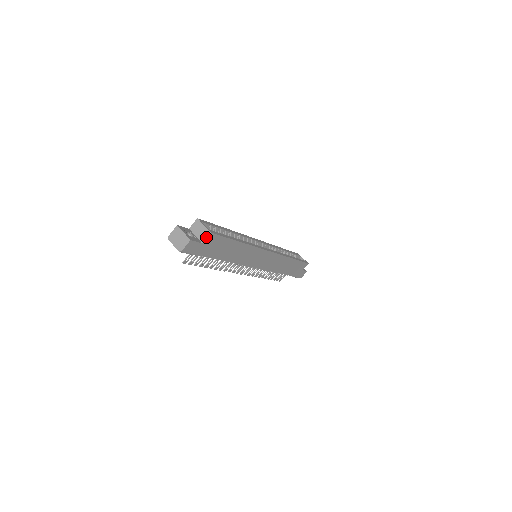
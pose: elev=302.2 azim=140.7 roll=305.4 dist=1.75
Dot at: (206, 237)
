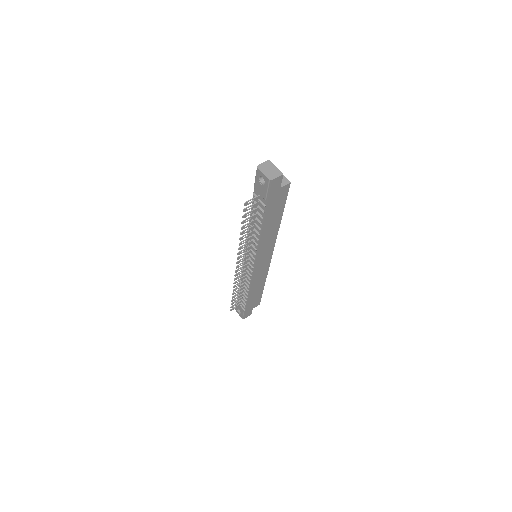
Dot at: (286, 184)
